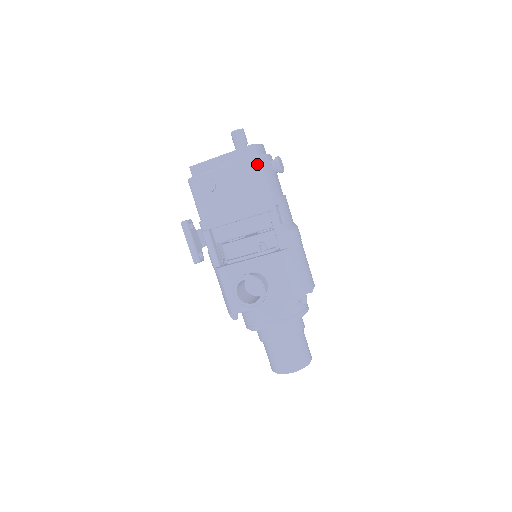
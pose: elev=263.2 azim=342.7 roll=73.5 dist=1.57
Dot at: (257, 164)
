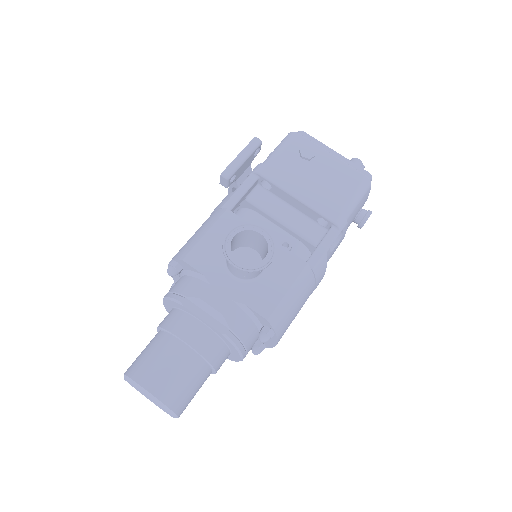
Dot at: (365, 186)
